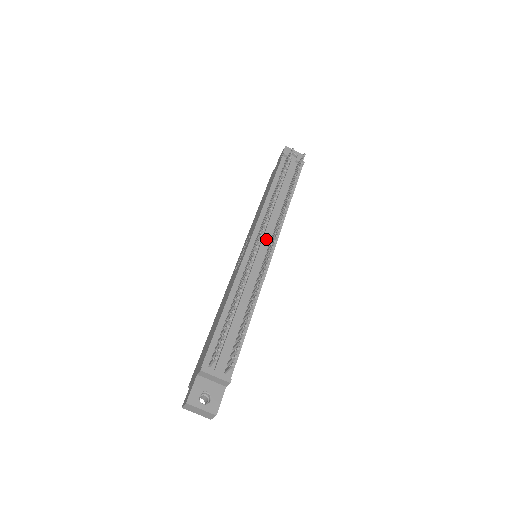
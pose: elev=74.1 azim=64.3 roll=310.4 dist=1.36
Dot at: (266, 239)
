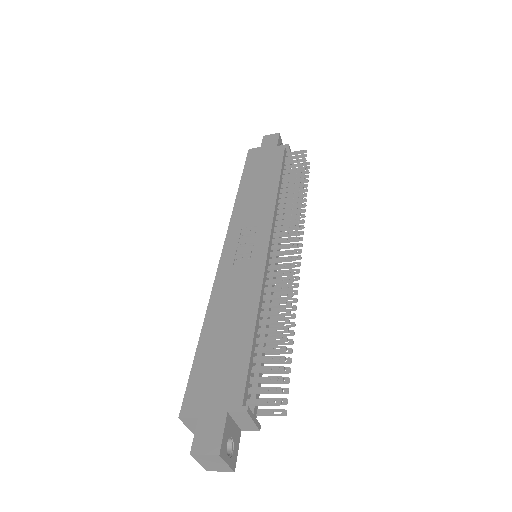
Dot at: occluded
